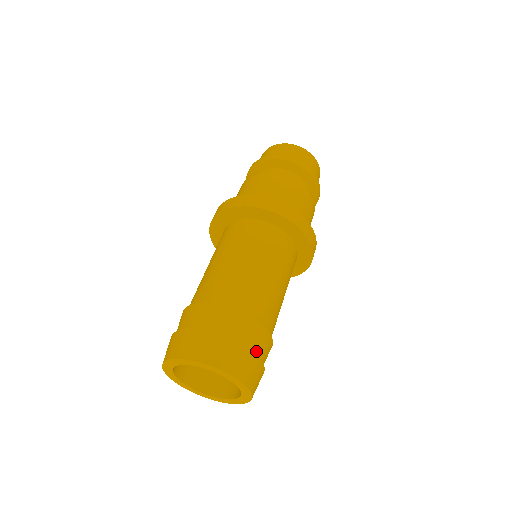
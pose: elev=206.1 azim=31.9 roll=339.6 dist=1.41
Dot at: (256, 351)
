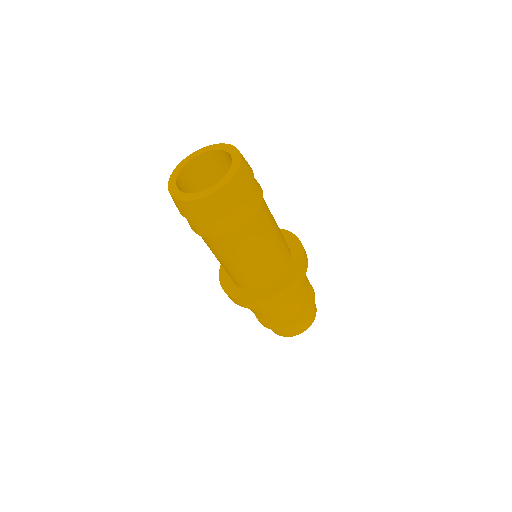
Dot at: (253, 183)
